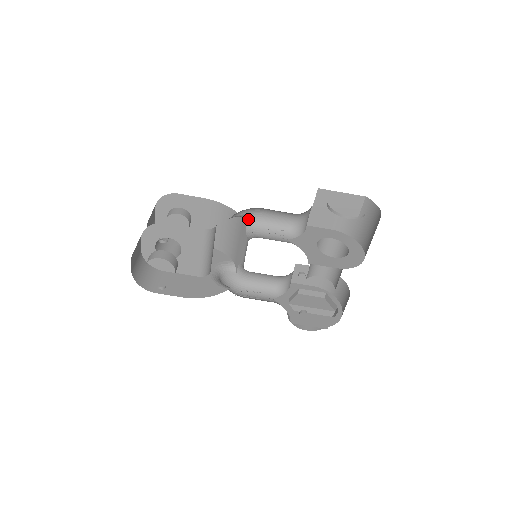
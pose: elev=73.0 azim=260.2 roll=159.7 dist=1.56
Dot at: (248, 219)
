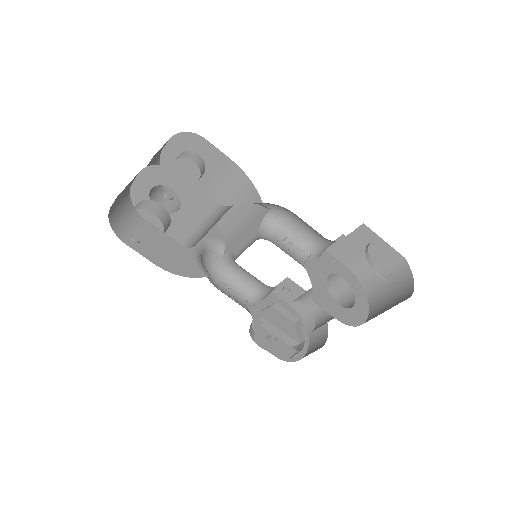
Dot at: (270, 214)
